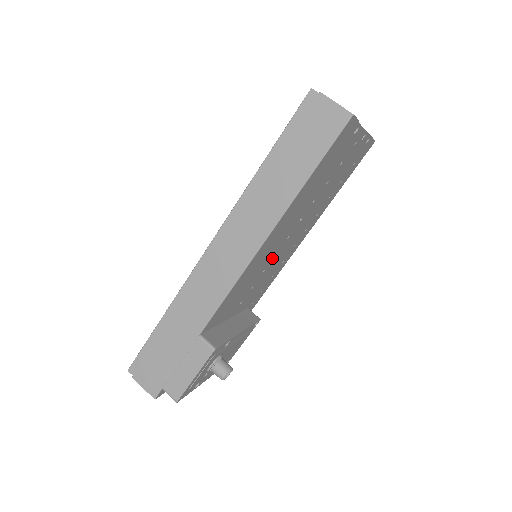
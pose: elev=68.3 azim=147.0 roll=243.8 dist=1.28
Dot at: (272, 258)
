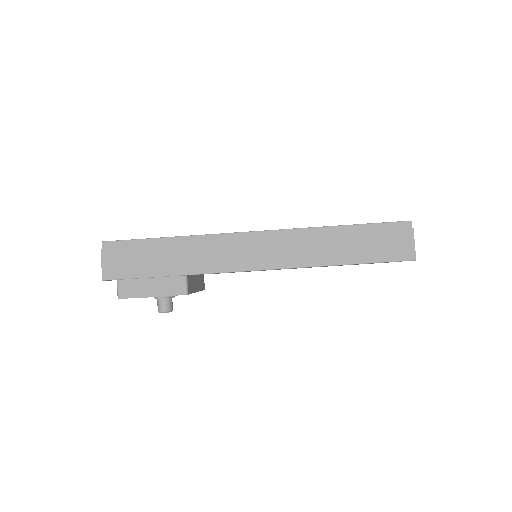
Dot at: occluded
